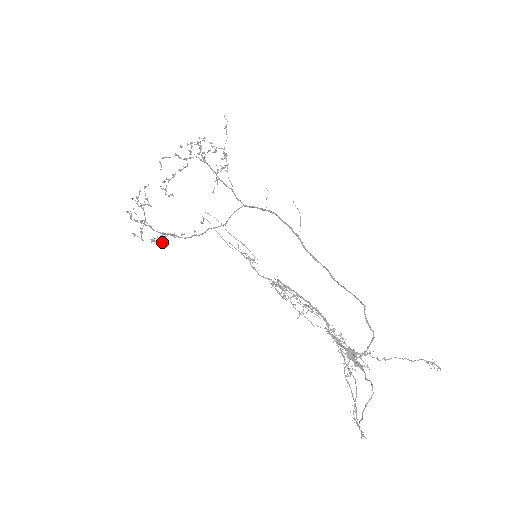
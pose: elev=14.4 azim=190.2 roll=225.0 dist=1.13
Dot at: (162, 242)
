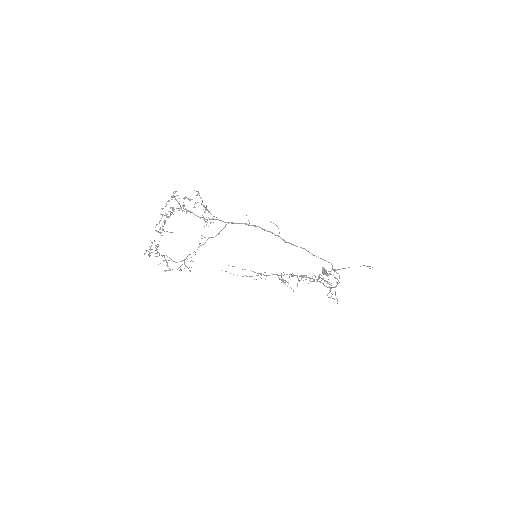
Dot at: (190, 271)
